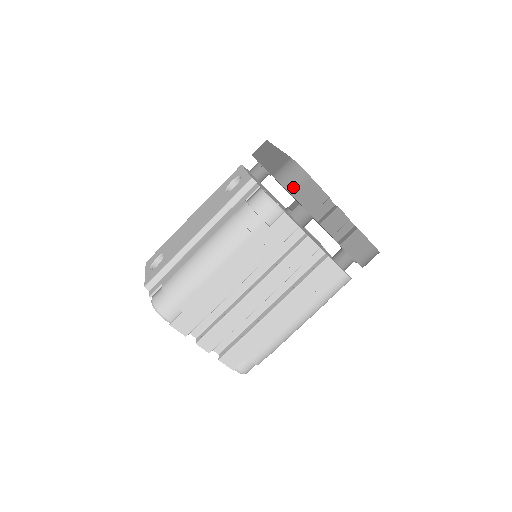
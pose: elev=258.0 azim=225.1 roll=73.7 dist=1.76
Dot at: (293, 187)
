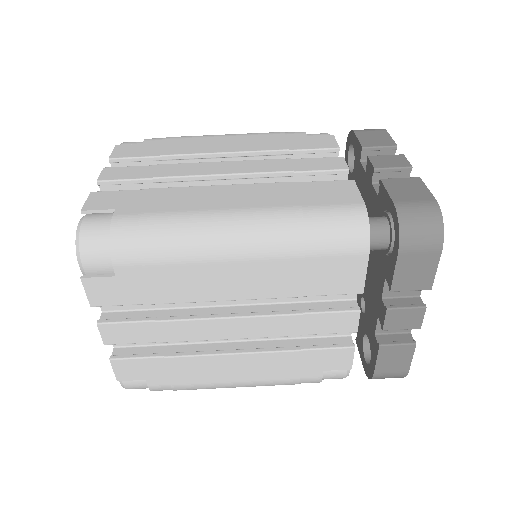
Dot at: (360, 130)
